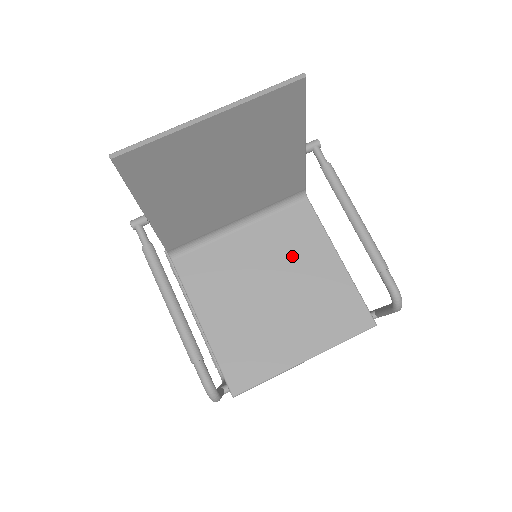
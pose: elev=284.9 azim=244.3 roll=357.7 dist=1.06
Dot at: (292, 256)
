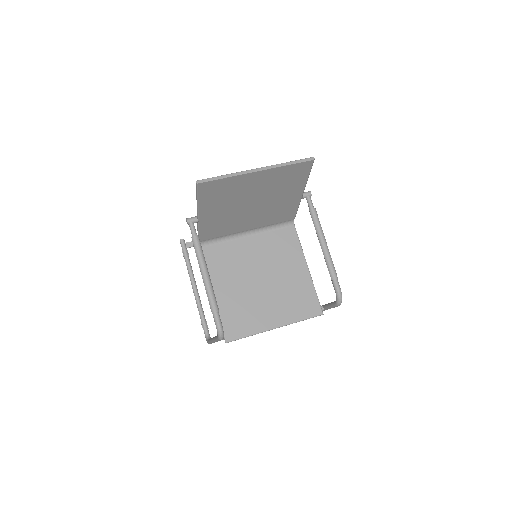
Dot at: (278, 261)
